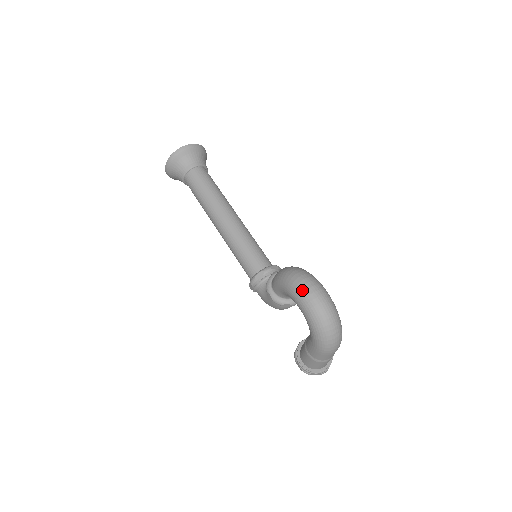
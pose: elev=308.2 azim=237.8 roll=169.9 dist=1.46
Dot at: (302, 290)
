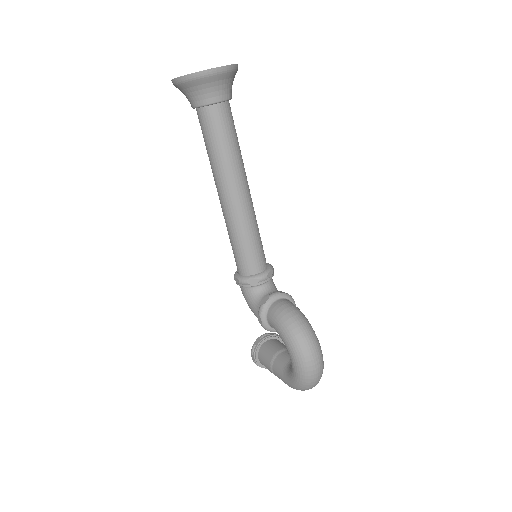
Dot at: (305, 359)
